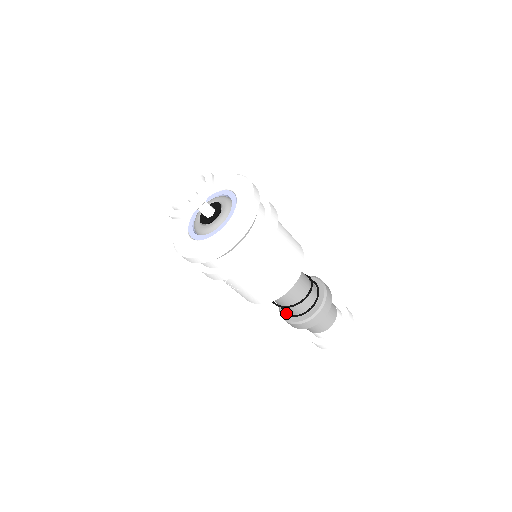
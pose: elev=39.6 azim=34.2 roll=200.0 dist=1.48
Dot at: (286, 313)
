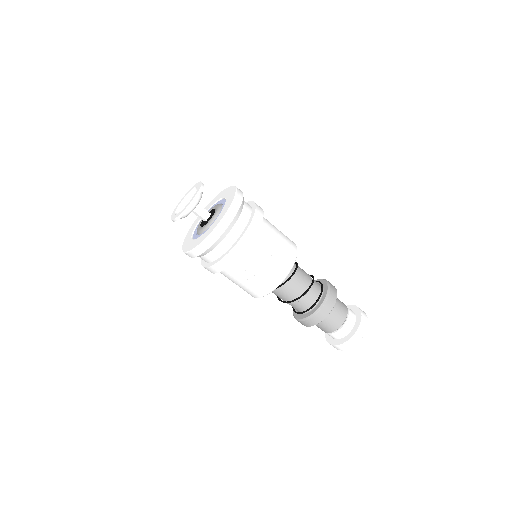
Dot at: (300, 312)
